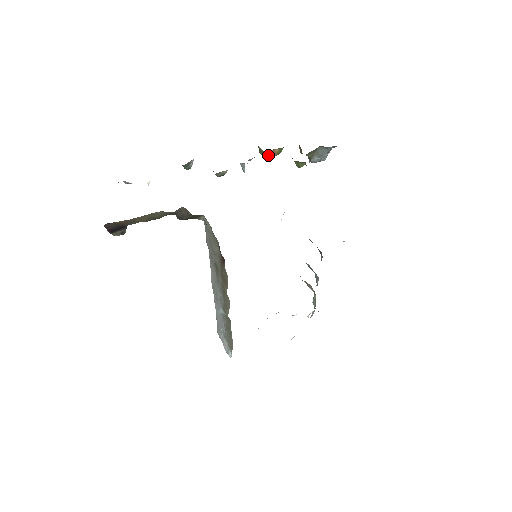
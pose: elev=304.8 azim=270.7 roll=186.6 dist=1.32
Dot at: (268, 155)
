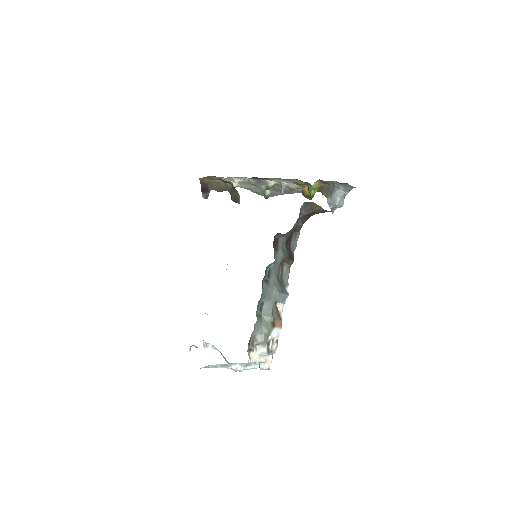
Dot at: (304, 193)
